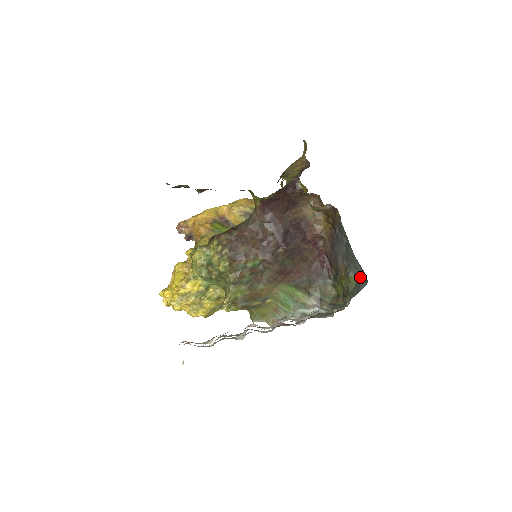
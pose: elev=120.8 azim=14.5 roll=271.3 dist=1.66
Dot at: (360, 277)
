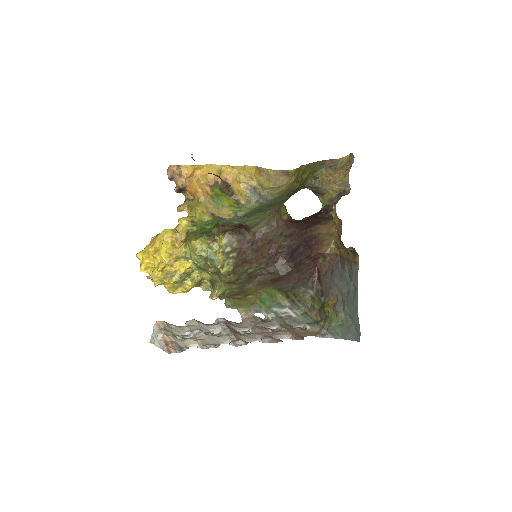
Dot at: (352, 328)
